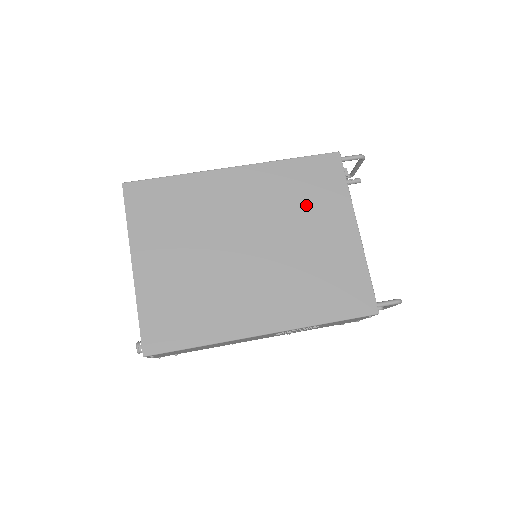
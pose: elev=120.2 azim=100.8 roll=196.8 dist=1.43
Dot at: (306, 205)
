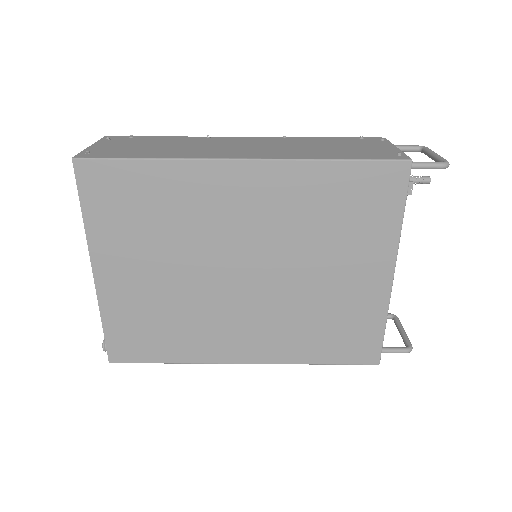
Dot at: (334, 233)
